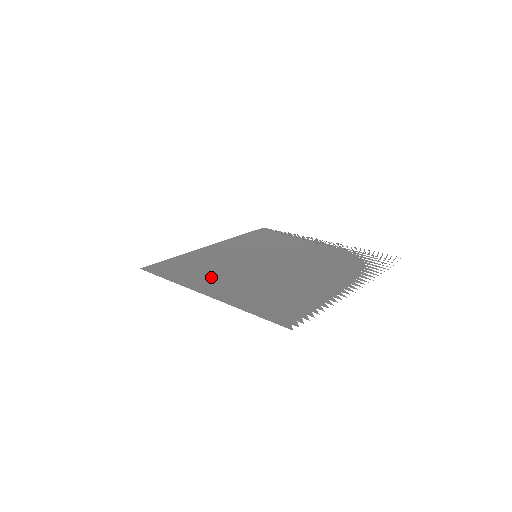
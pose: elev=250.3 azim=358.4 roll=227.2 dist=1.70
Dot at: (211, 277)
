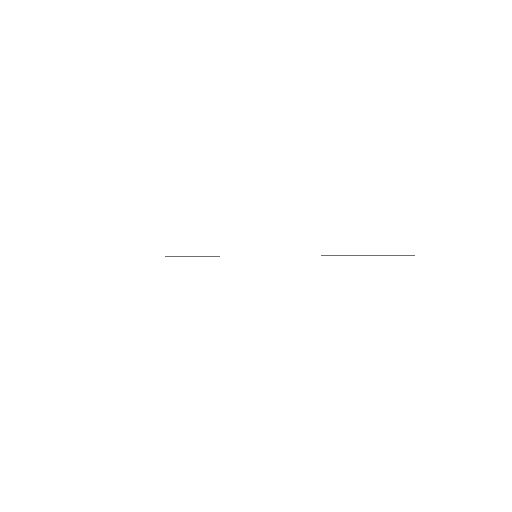
Dot at: occluded
